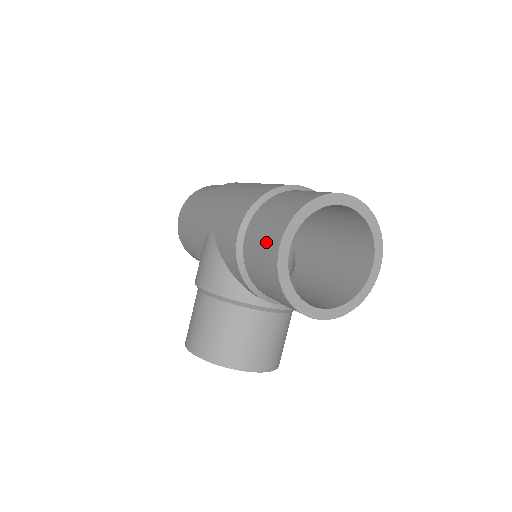
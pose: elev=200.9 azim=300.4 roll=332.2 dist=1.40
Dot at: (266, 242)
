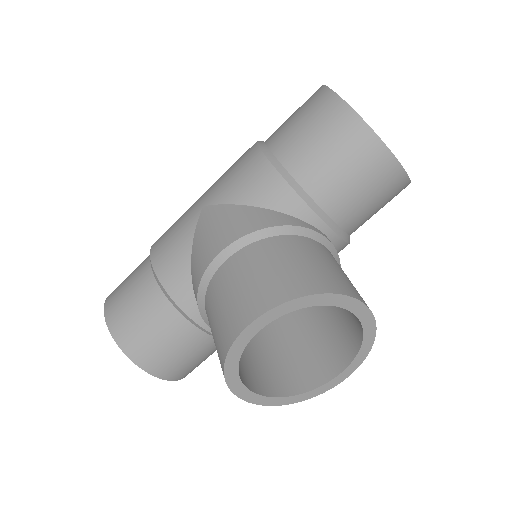
Dot at: (309, 110)
